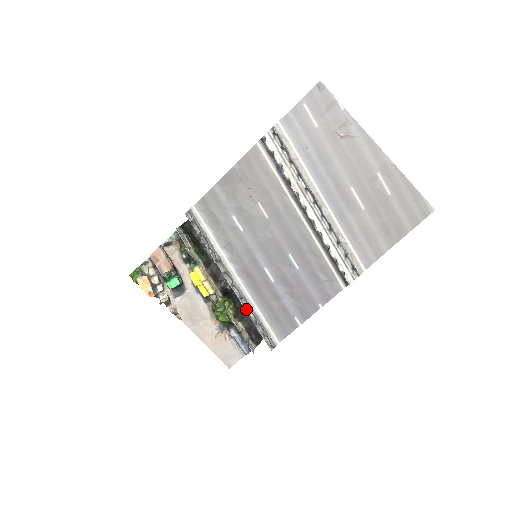
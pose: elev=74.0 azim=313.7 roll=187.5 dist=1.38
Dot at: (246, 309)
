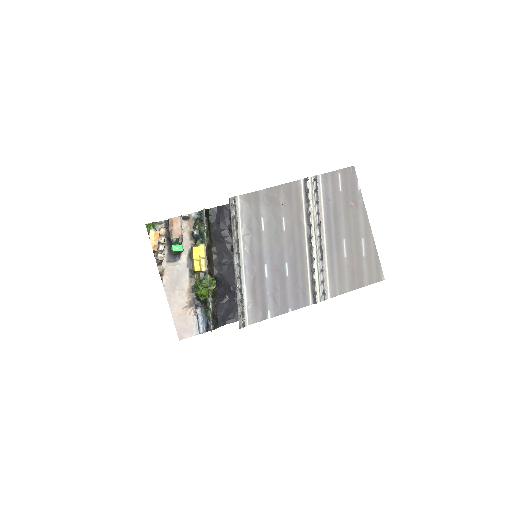
Dot at: (239, 287)
